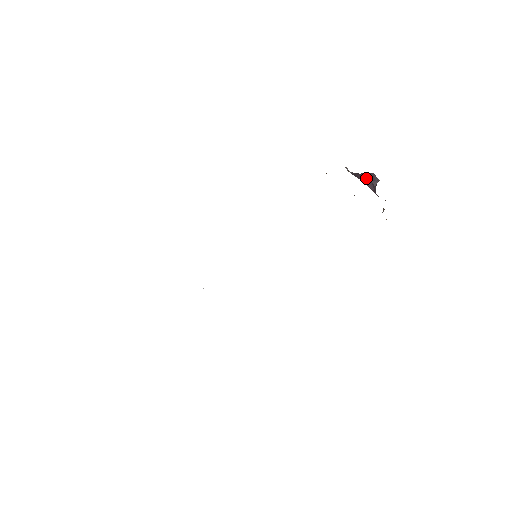
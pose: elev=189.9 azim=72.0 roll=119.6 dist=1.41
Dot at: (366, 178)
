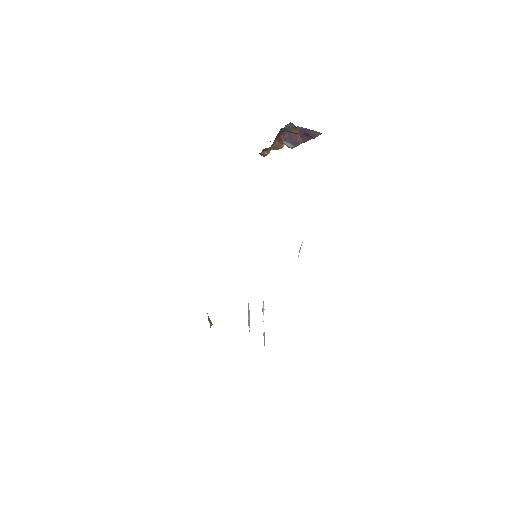
Dot at: (295, 135)
